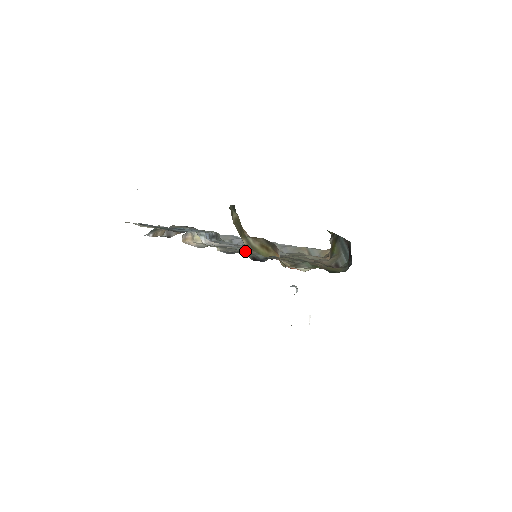
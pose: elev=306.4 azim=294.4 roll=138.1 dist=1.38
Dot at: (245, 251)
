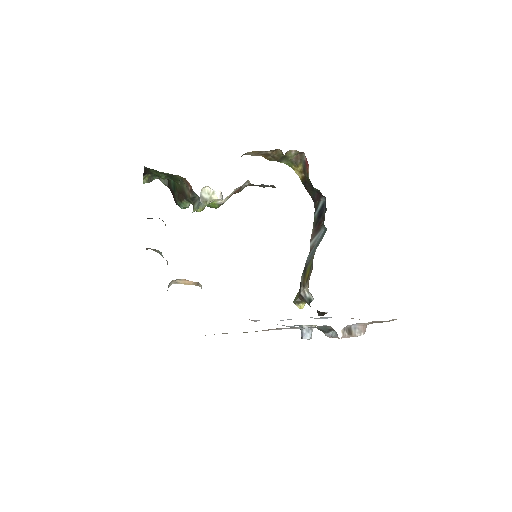
Dot at: occluded
